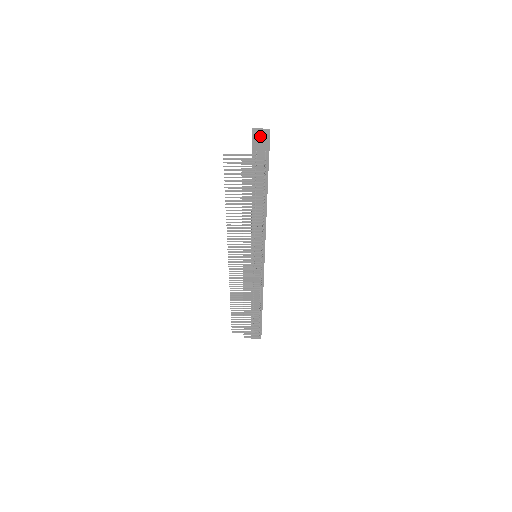
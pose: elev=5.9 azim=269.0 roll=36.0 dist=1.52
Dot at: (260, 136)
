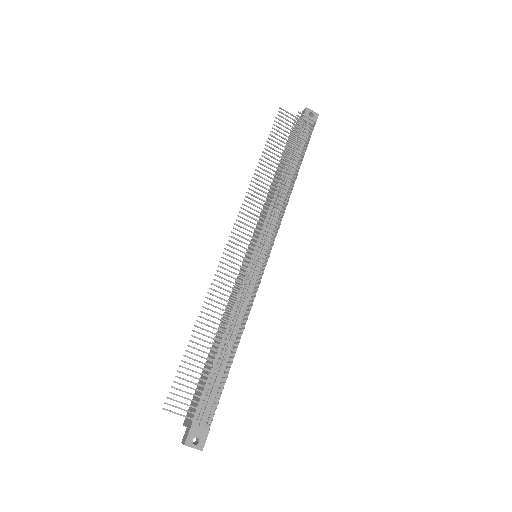
Dot at: (312, 111)
